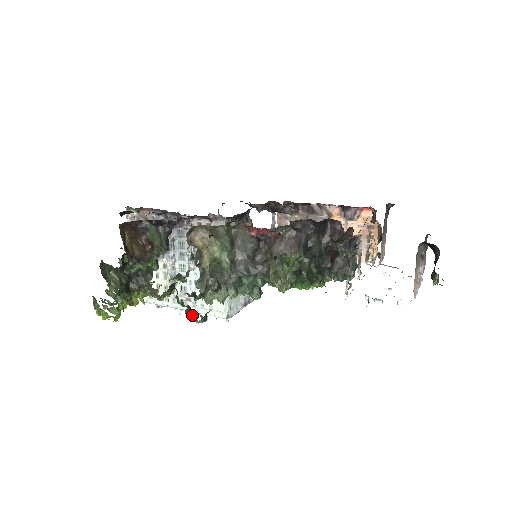
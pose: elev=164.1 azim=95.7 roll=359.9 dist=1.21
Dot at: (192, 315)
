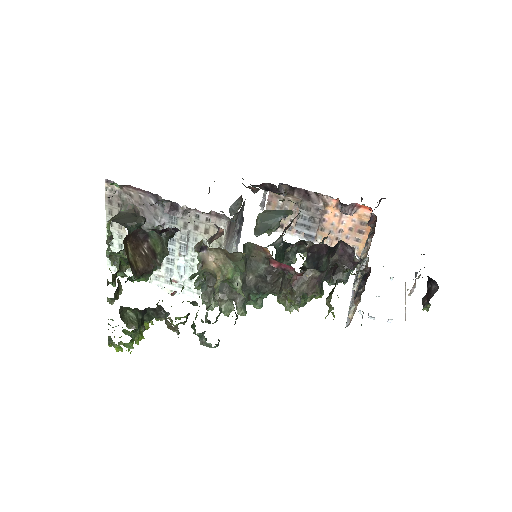
Dot at: (207, 343)
